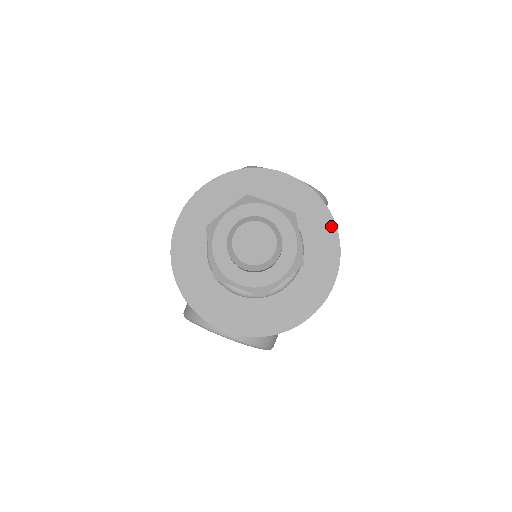
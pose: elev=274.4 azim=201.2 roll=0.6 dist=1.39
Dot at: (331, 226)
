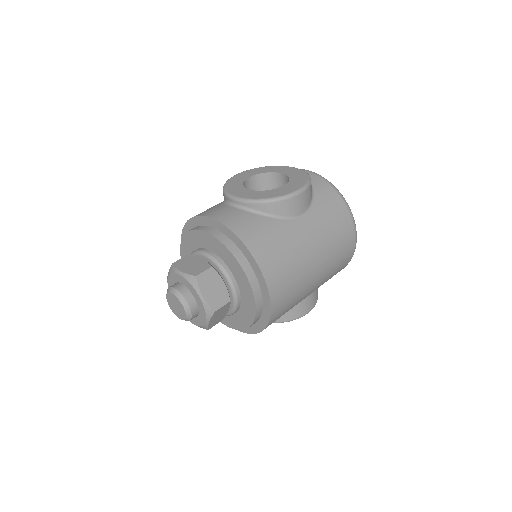
Dot at: (251, 258)
